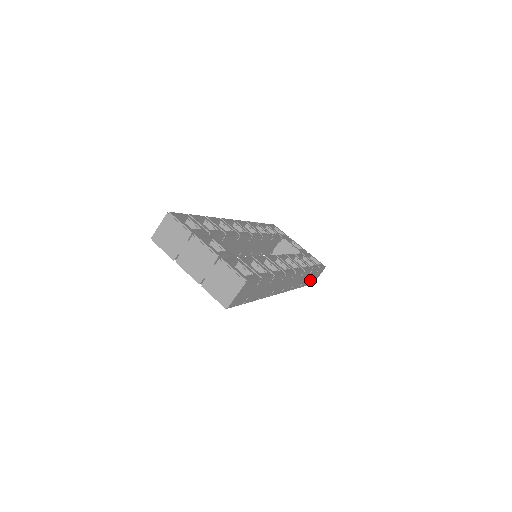
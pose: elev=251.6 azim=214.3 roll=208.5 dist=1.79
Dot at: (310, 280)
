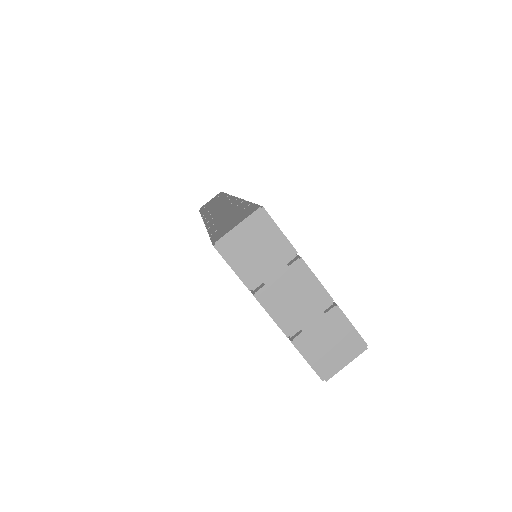
Dot at: occluded
